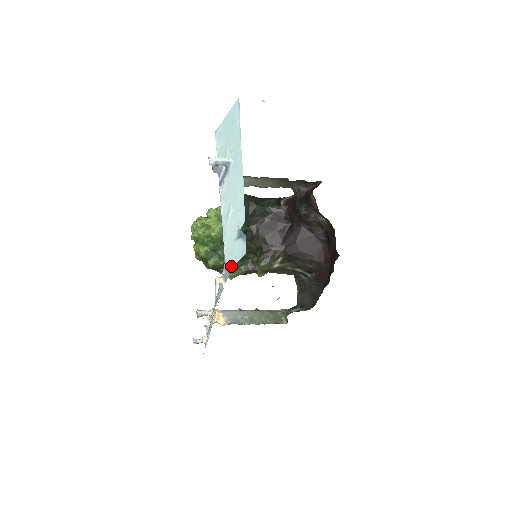
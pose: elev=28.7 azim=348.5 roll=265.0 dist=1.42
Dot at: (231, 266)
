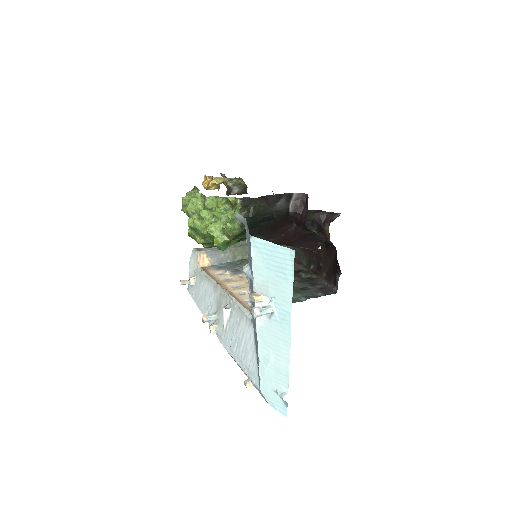
Dot at: (267, 402)
